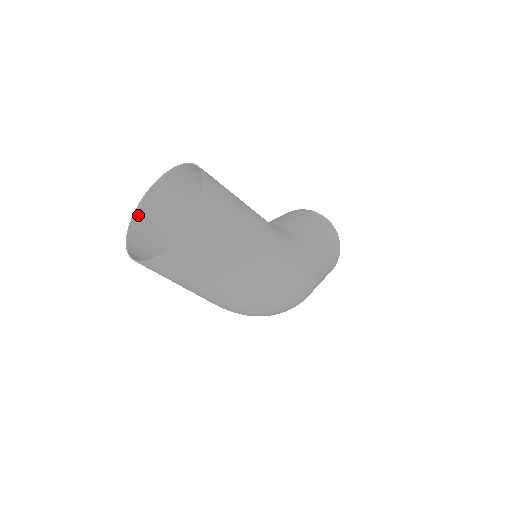
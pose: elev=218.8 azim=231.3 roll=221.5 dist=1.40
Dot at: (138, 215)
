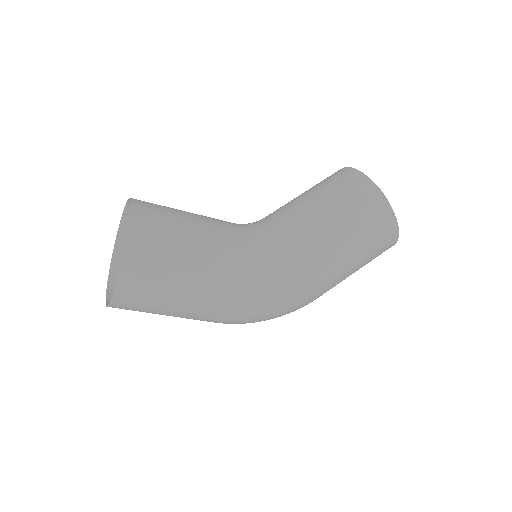
Dot at: (125, 221)
